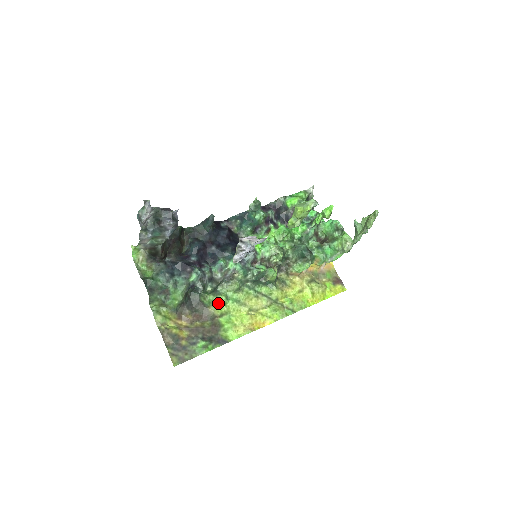
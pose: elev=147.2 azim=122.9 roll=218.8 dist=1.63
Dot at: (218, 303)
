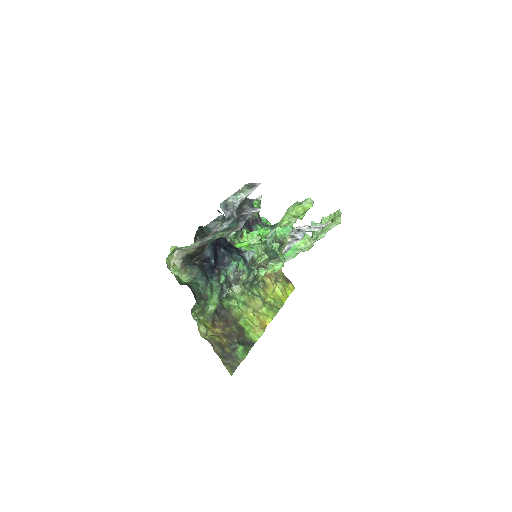
Dot at: (234, 307)
